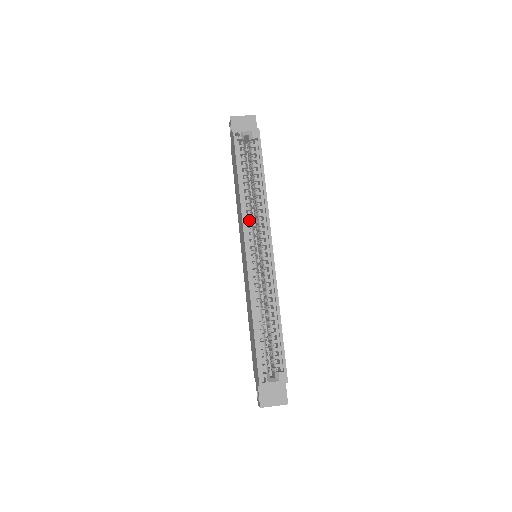
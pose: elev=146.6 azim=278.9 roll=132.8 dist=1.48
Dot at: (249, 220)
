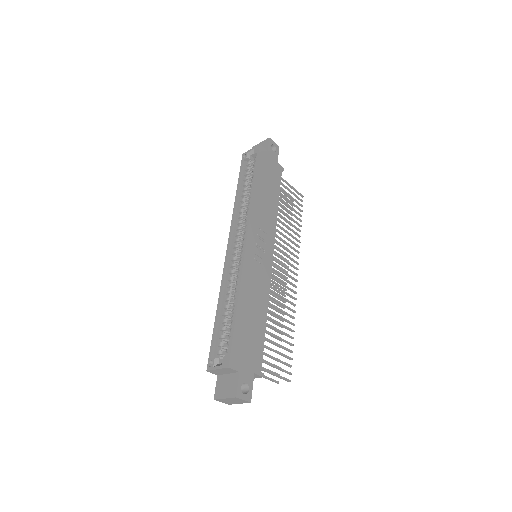
Dot at: (239, 220)
